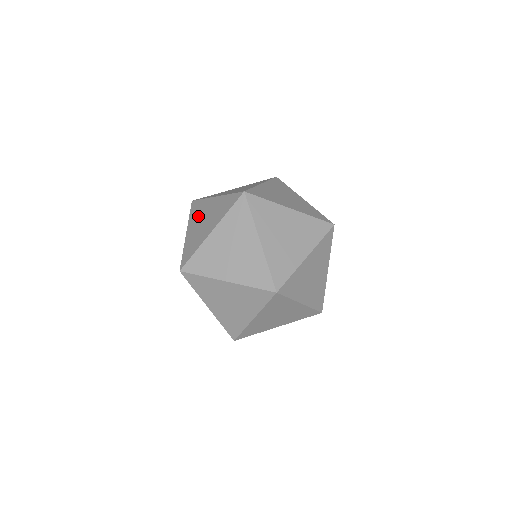
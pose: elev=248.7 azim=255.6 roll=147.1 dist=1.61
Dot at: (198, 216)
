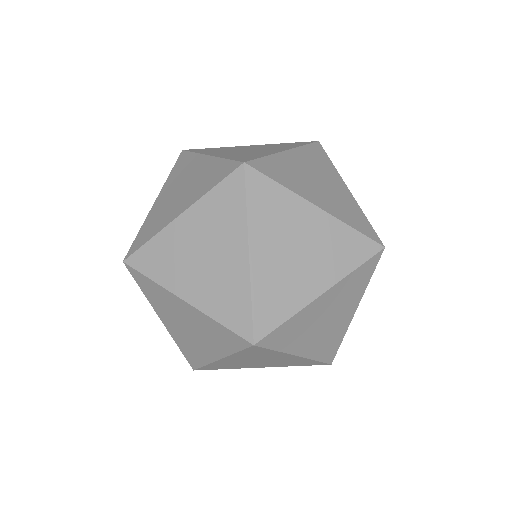
Dot at: (166, 310)
